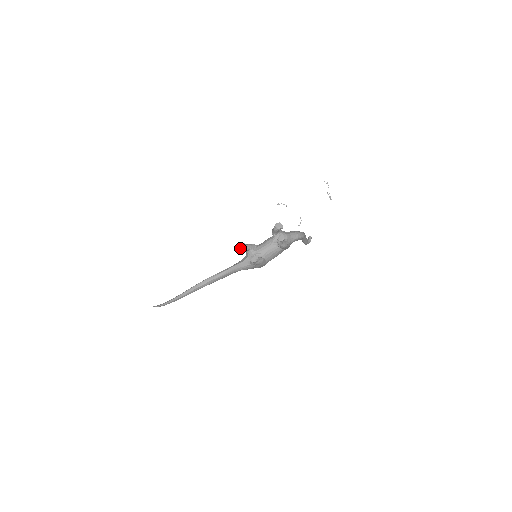
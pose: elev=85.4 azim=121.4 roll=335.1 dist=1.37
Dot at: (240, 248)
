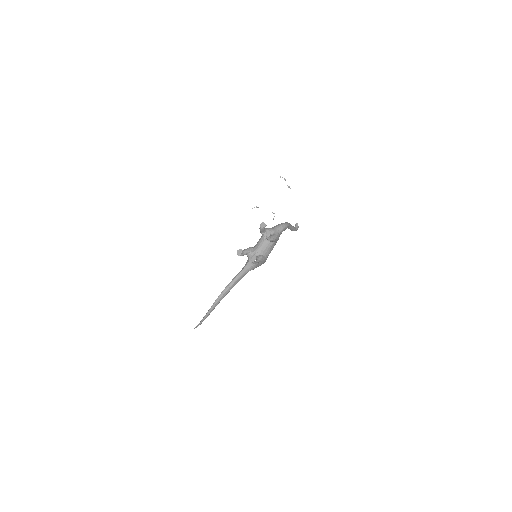
Dot at: (240, 255)
